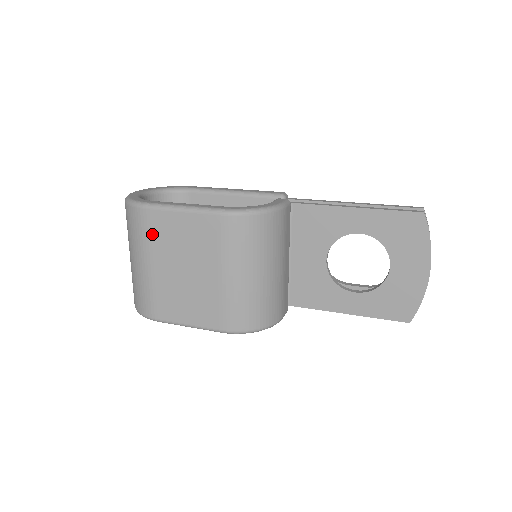
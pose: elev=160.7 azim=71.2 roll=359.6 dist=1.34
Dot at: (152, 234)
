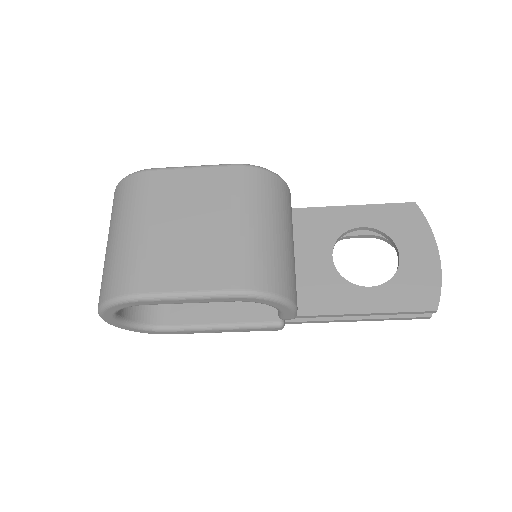
Dot at: (153, 193)
